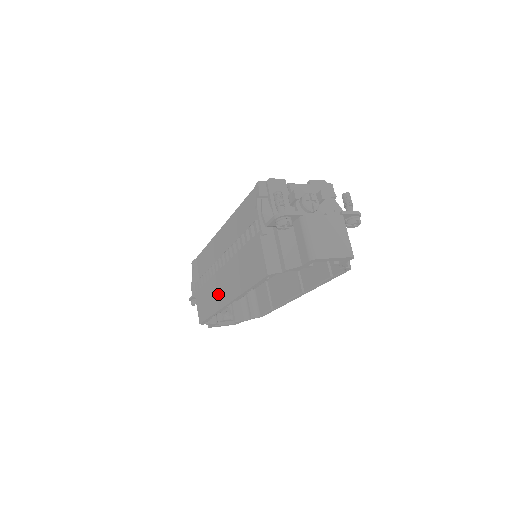
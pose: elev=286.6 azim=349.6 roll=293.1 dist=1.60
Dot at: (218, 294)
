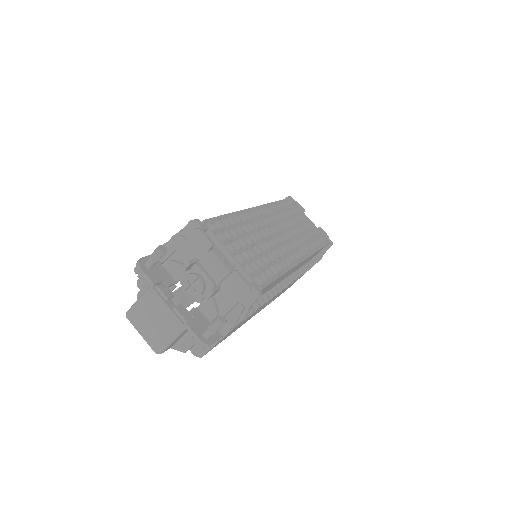
Dot at: occluded
